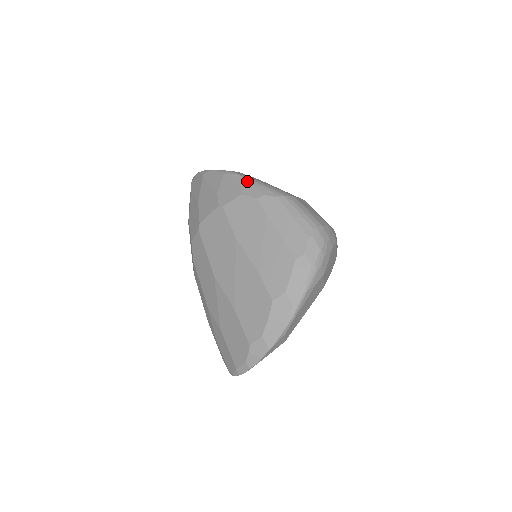
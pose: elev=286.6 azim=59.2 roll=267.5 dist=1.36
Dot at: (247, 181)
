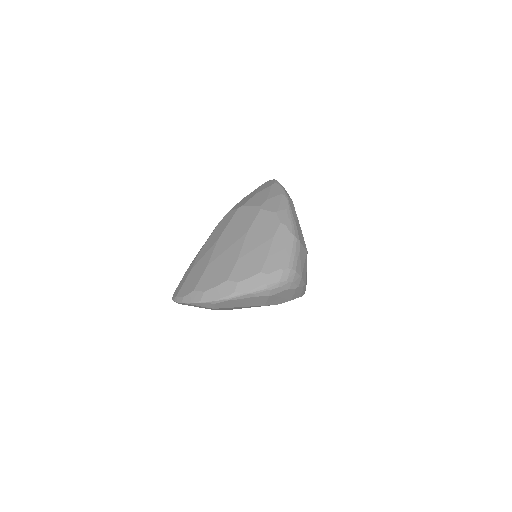
Dot at: (287, 209)
